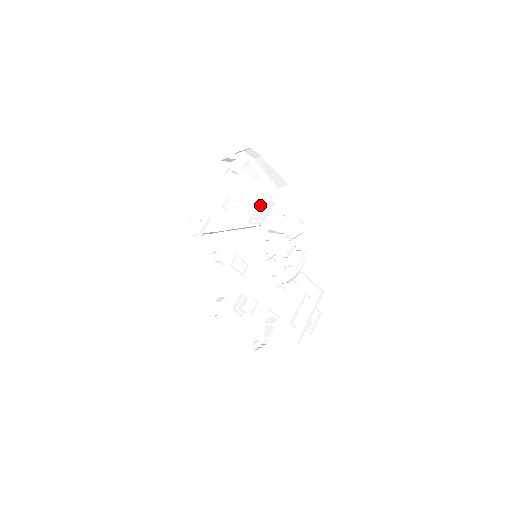
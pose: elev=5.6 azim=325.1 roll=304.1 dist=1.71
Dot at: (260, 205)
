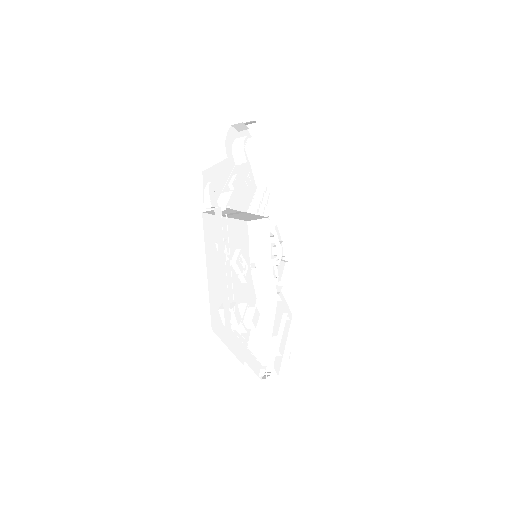
Dot at: (259, 194)
